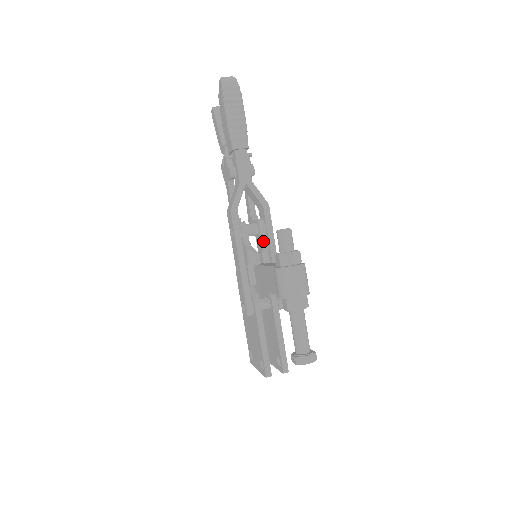
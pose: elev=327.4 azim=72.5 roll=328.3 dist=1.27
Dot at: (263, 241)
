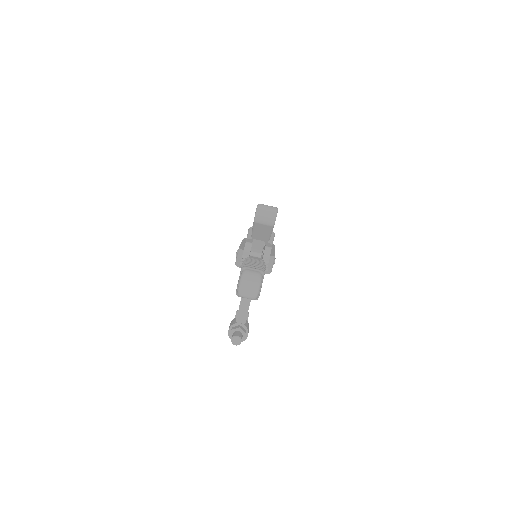
Dot at: occluded
